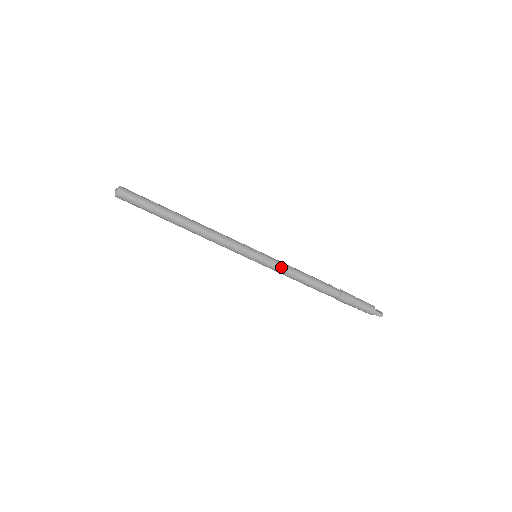
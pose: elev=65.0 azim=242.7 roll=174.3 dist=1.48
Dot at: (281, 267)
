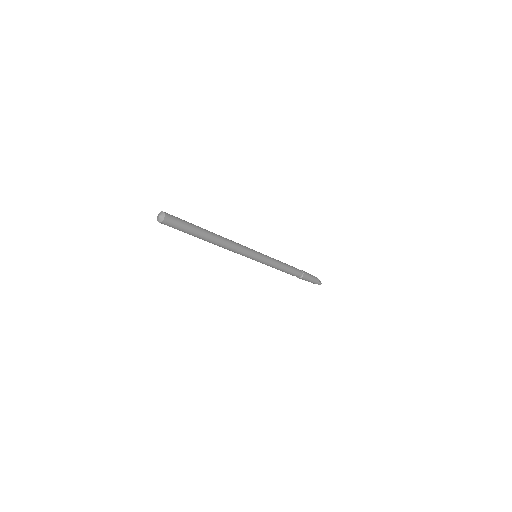
Dot at: (272, 263)
